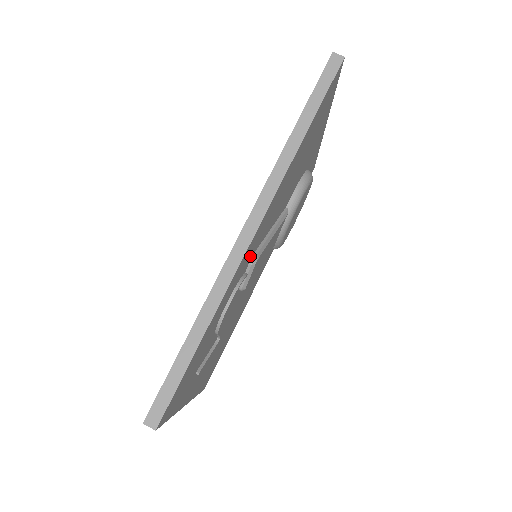
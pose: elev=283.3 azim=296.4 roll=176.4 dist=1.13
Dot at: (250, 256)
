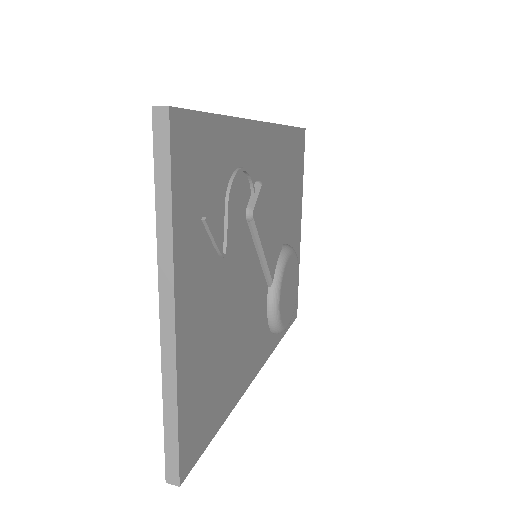
Dot at: (257, 168)
